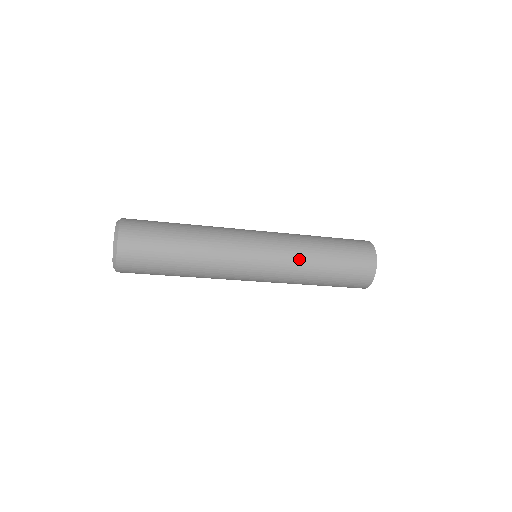
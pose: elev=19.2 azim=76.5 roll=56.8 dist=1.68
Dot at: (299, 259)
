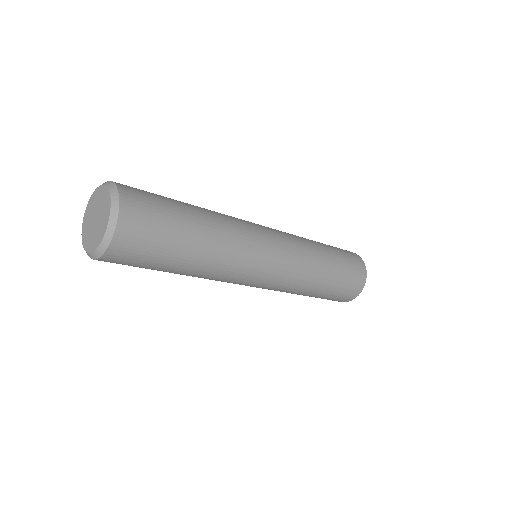
Dot at: (309, 265)
